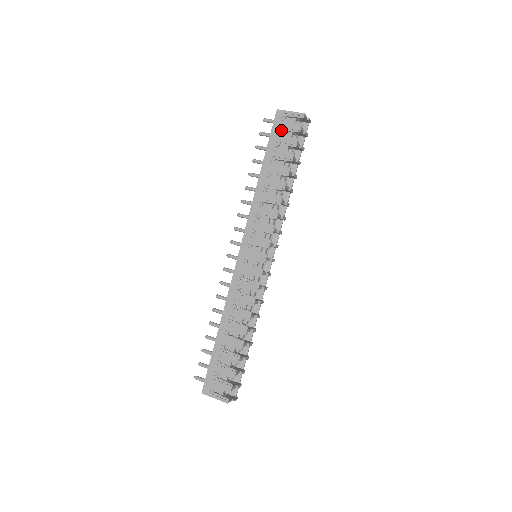
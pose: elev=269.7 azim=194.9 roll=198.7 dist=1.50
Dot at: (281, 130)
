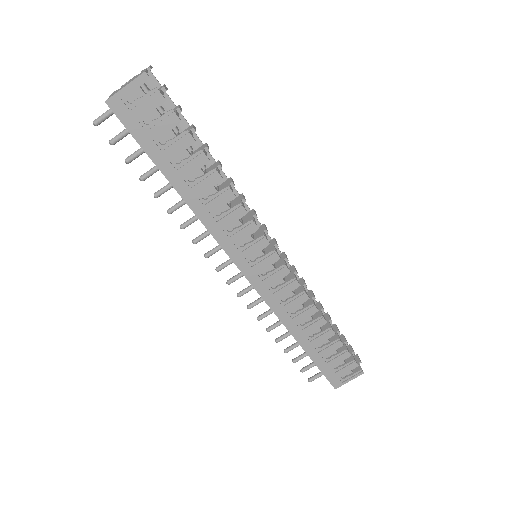
Dot at: (141, 121)
